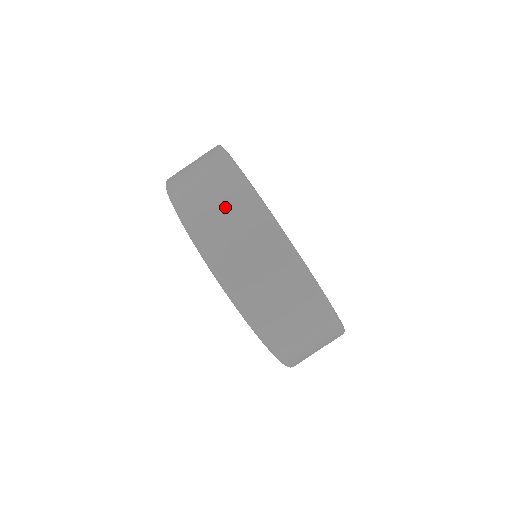
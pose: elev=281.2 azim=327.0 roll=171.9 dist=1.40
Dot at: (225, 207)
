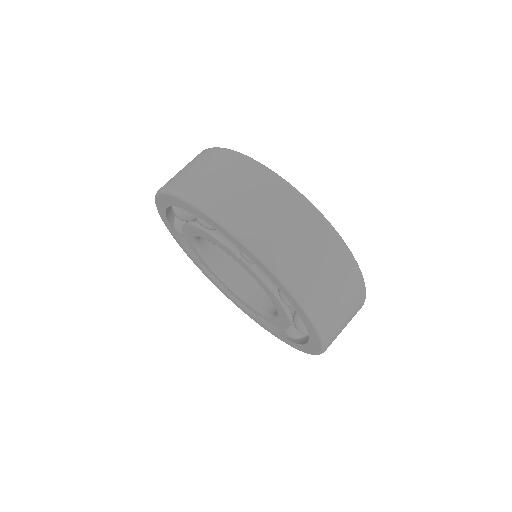
Dot at: (199, 165)
